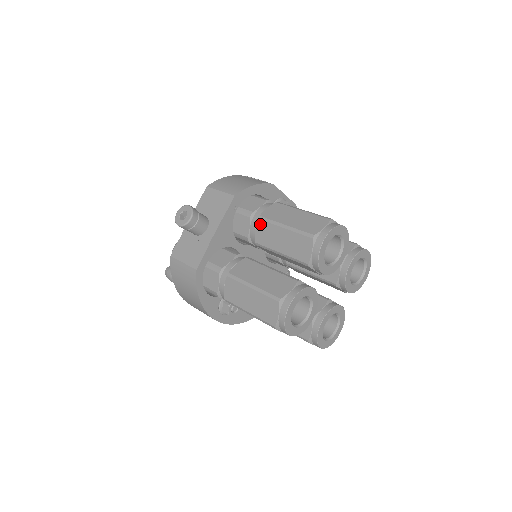
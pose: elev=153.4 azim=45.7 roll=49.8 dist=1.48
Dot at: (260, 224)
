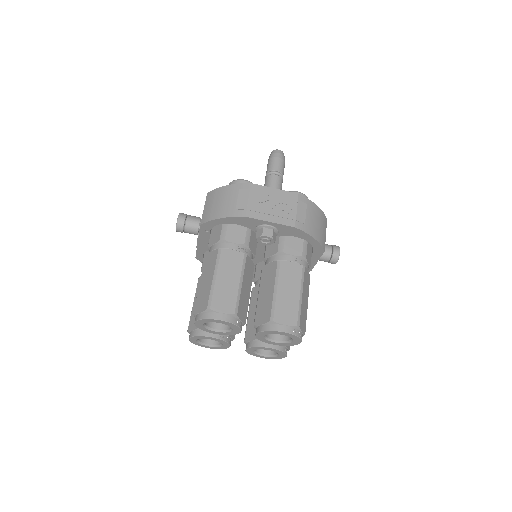
Dot at: occluded
